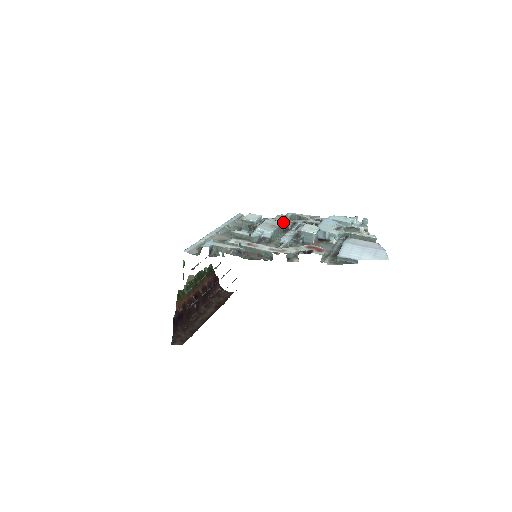
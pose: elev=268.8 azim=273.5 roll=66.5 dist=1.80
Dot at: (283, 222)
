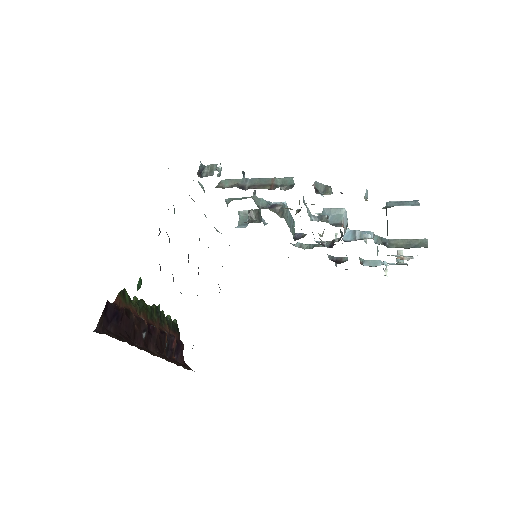
Dot at: occluded
